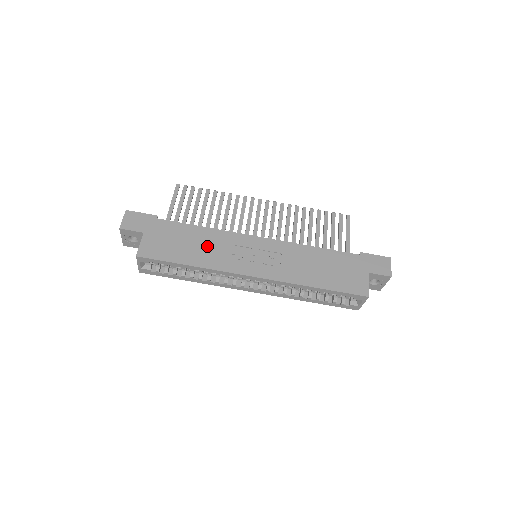
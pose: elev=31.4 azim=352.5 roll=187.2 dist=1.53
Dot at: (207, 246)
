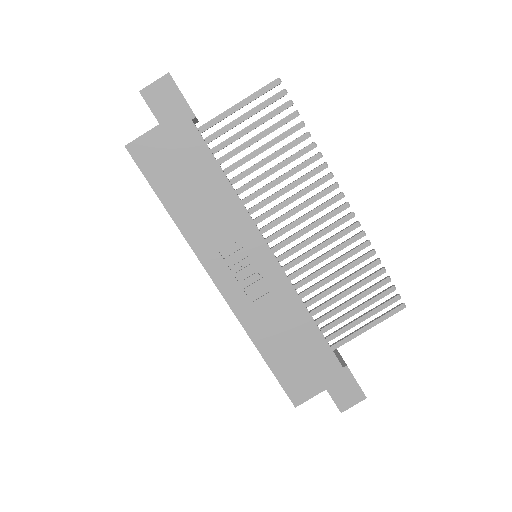
Dot at: (208, 208)
